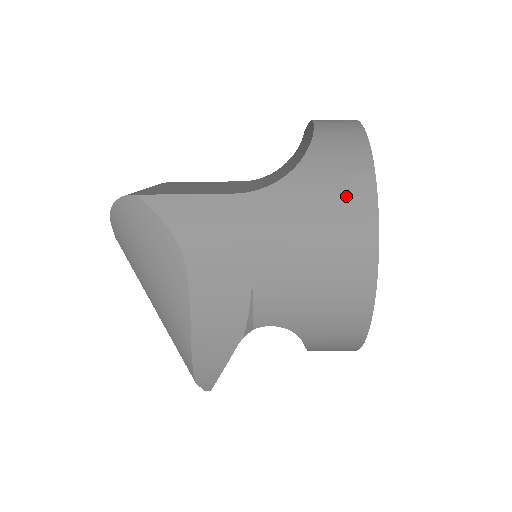
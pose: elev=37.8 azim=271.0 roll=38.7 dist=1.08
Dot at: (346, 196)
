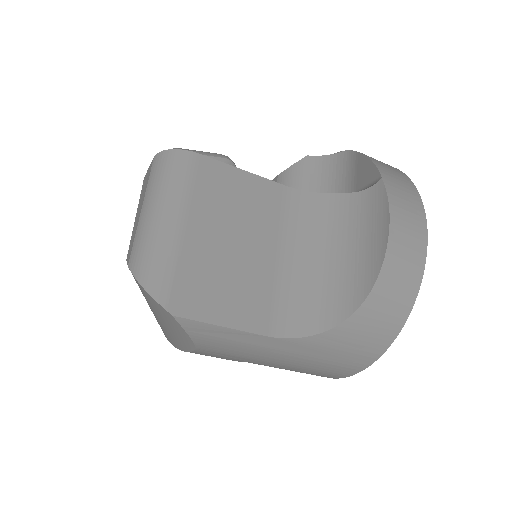
Dot at: (352, 358)
